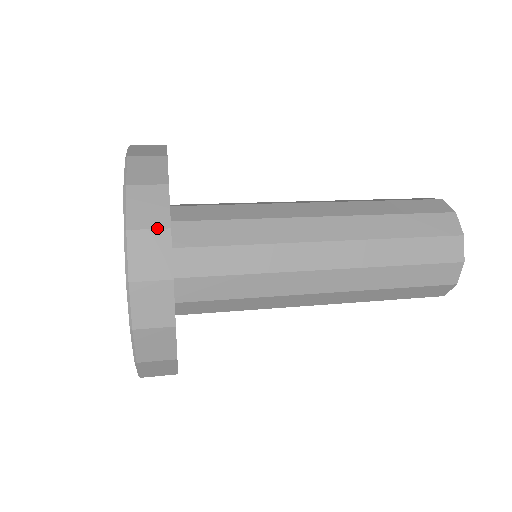
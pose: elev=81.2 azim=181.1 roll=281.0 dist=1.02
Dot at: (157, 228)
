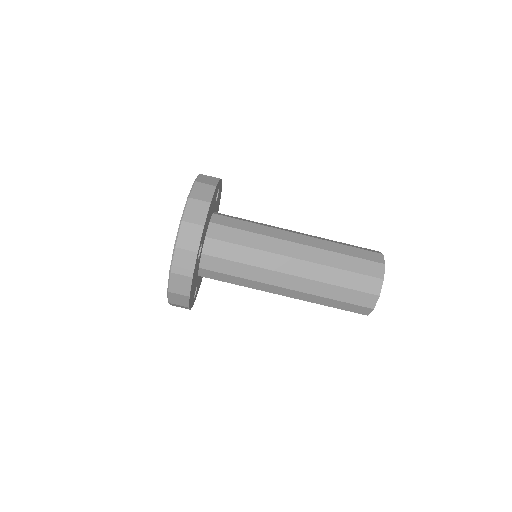
Dot at: (197, 224)
